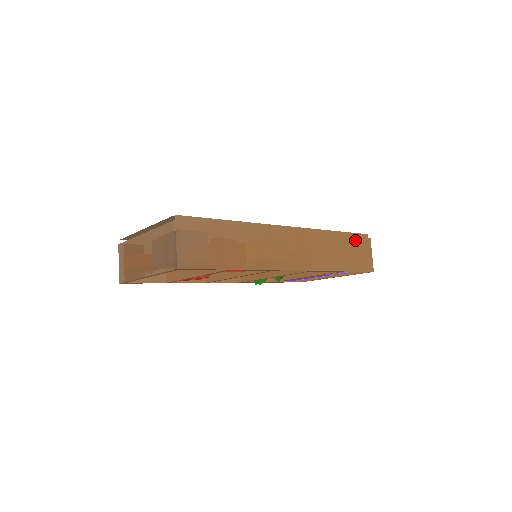
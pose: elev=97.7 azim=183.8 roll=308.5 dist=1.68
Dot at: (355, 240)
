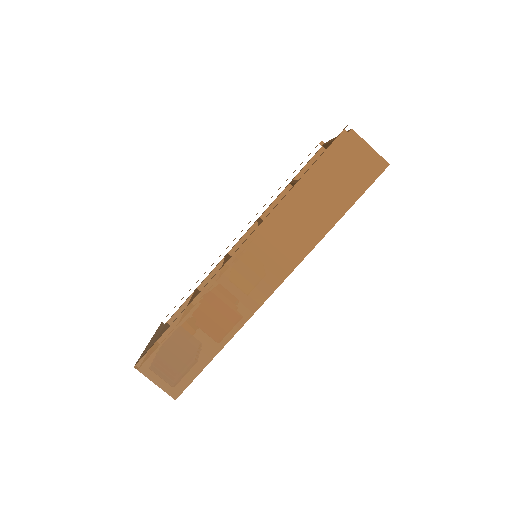
Dot at: (330, 161)
